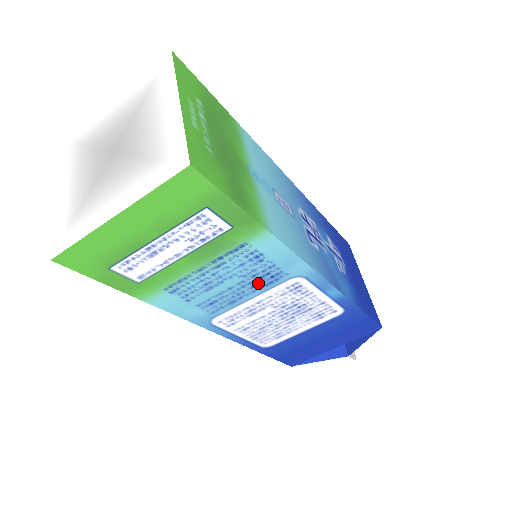
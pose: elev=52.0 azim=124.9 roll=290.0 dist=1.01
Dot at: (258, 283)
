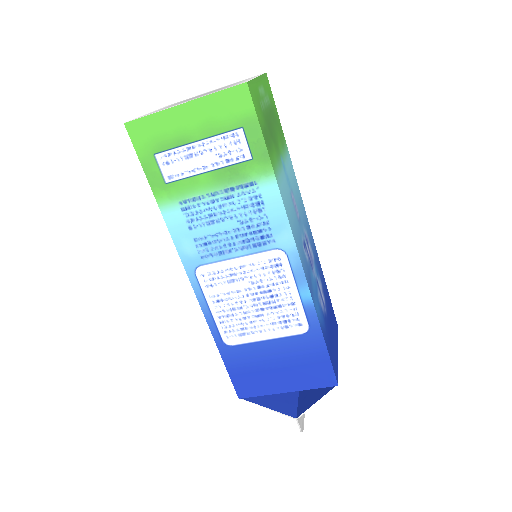
Dot at: (249, 239)
